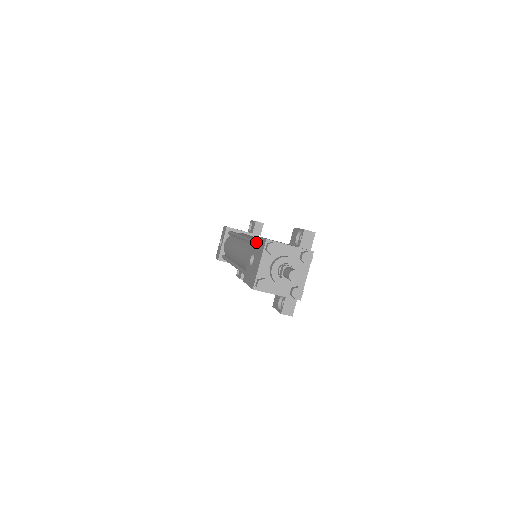
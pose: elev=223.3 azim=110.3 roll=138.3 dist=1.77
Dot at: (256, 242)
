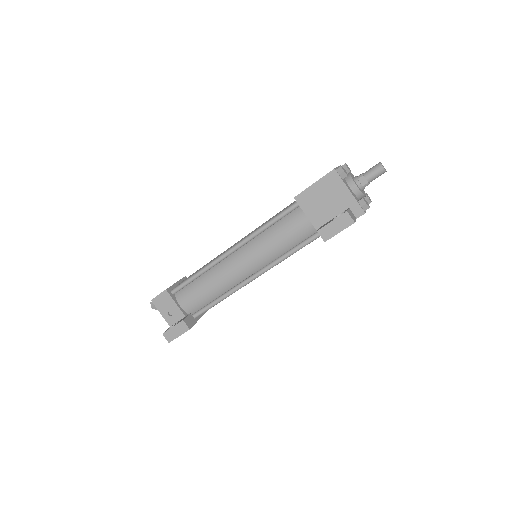
Dot at: occluded
